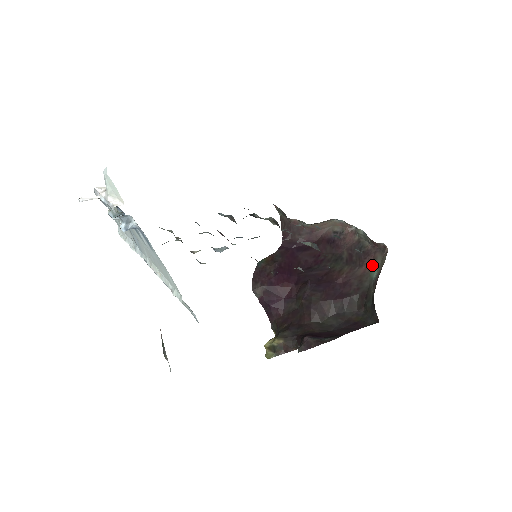
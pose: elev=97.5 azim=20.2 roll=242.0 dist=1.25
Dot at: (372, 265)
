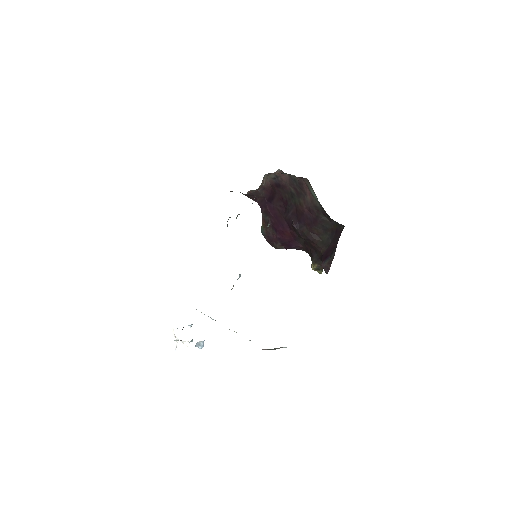
Dot at: (310, 191)
